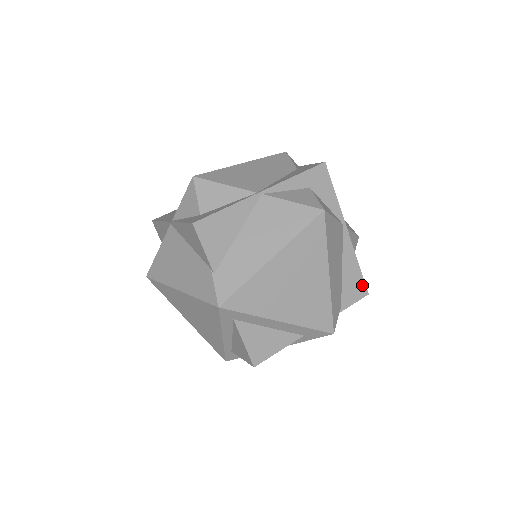
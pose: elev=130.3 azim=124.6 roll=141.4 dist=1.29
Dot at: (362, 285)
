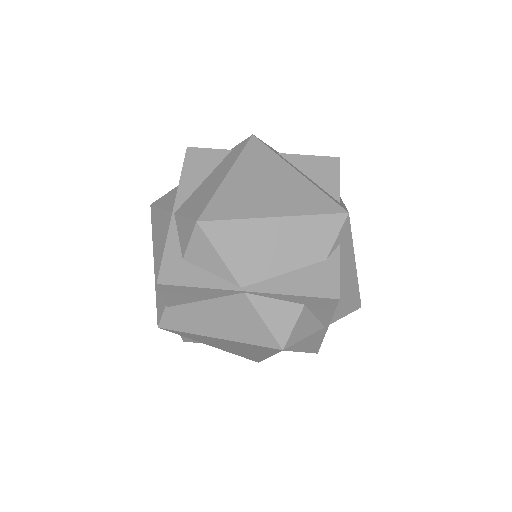
Dot at: (315, 349)
